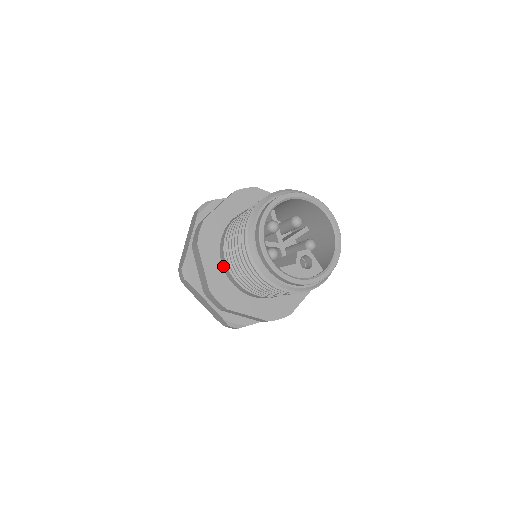
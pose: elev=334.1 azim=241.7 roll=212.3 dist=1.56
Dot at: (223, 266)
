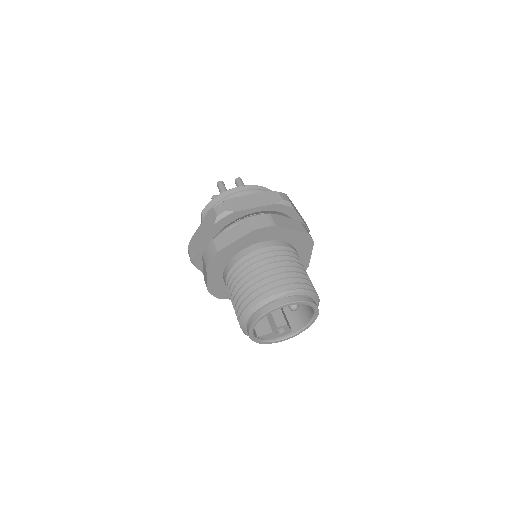
Dot at: (223, 279)
